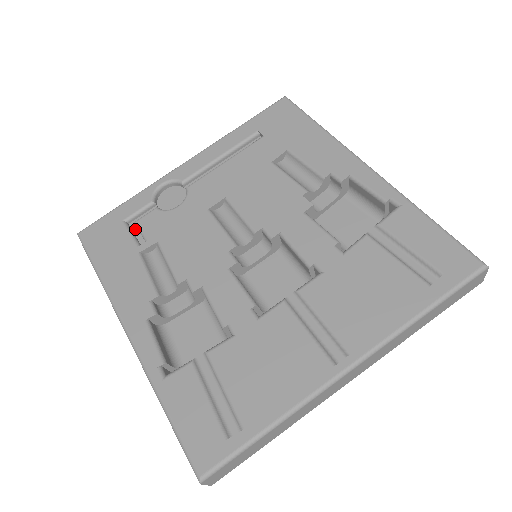
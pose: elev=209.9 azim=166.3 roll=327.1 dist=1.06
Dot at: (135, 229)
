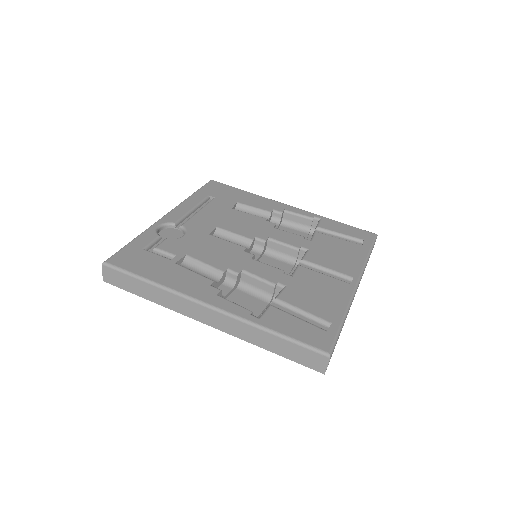
Dot at: occluded
